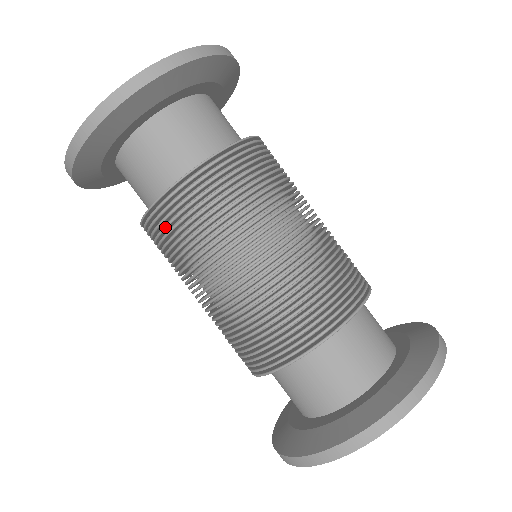
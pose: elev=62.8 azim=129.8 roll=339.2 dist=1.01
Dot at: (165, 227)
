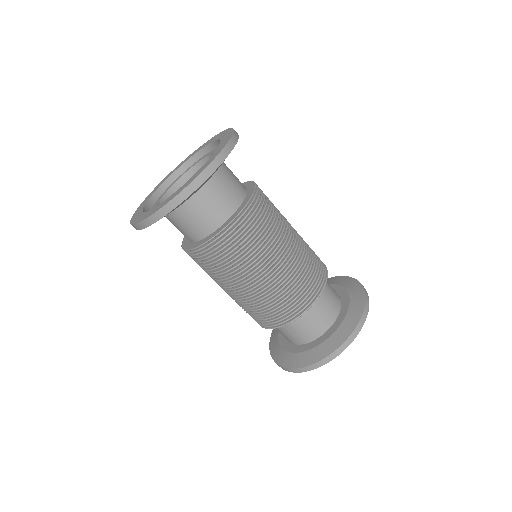
Dot at: (204, 260)
